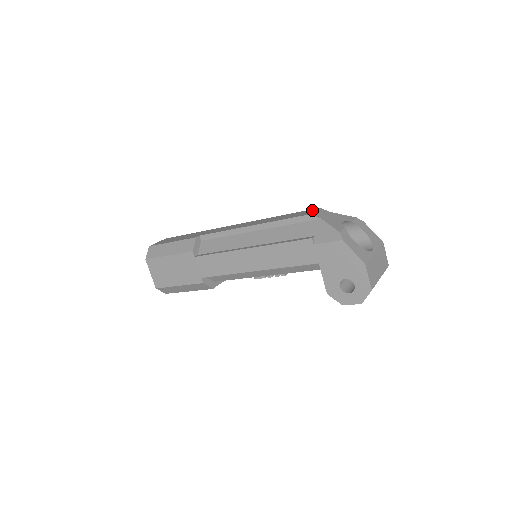
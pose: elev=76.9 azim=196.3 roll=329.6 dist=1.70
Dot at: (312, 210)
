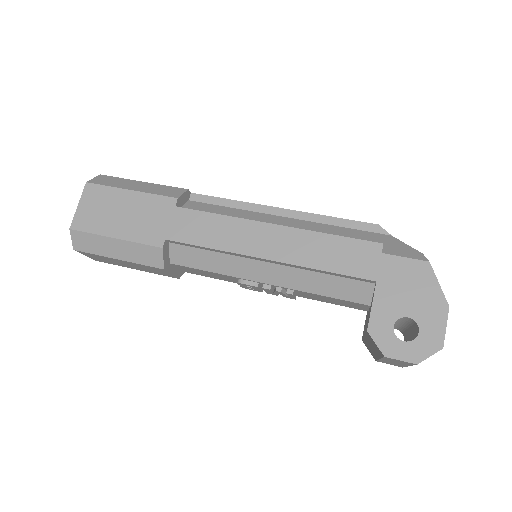
Dot at: occluded
